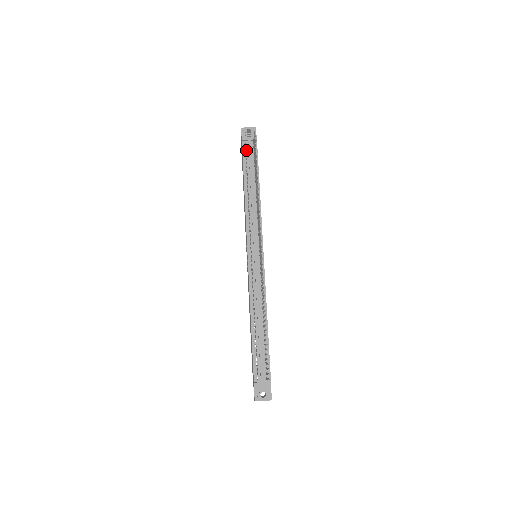
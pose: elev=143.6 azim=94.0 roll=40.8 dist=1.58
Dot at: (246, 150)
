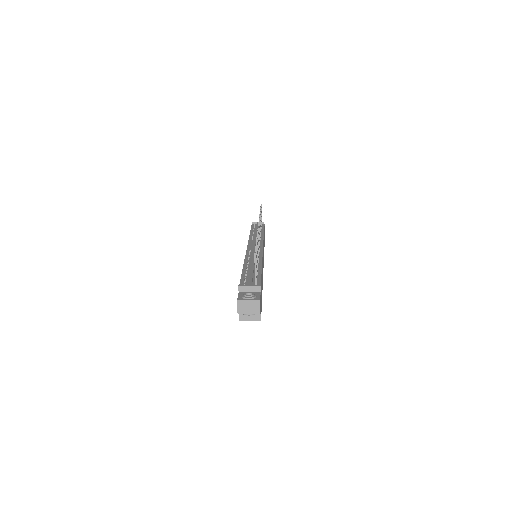
Dot at: (255, 226)
